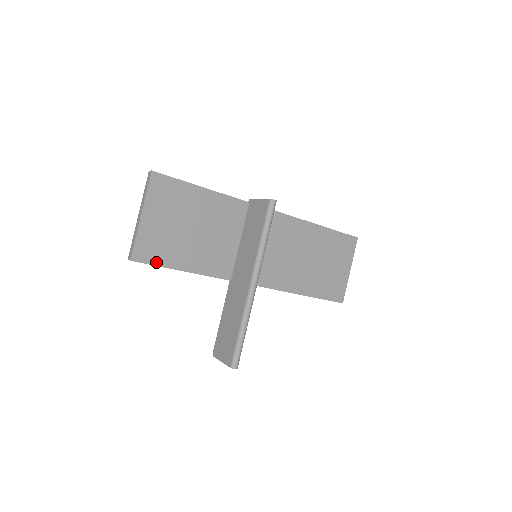
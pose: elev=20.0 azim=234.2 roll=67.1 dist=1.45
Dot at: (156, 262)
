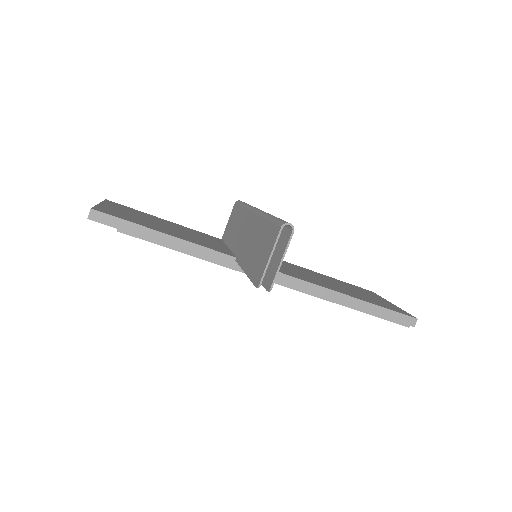
Dot at: (126, 220)
